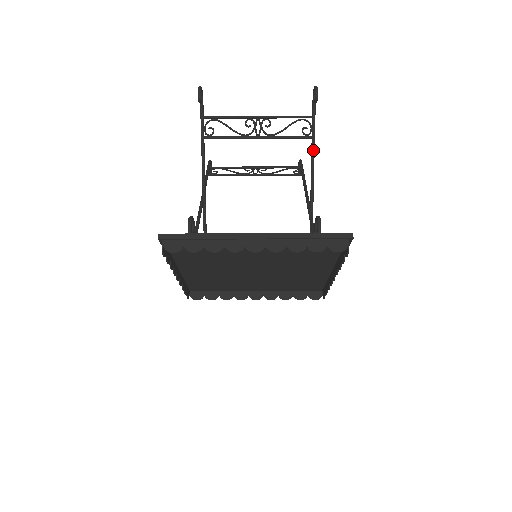
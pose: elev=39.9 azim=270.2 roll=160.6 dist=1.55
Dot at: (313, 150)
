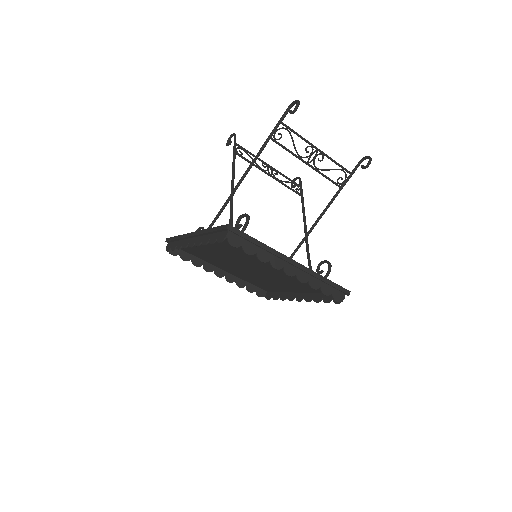
Dot at: occluded
